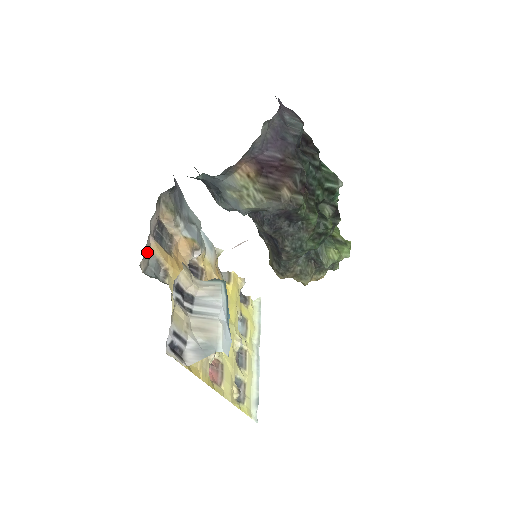
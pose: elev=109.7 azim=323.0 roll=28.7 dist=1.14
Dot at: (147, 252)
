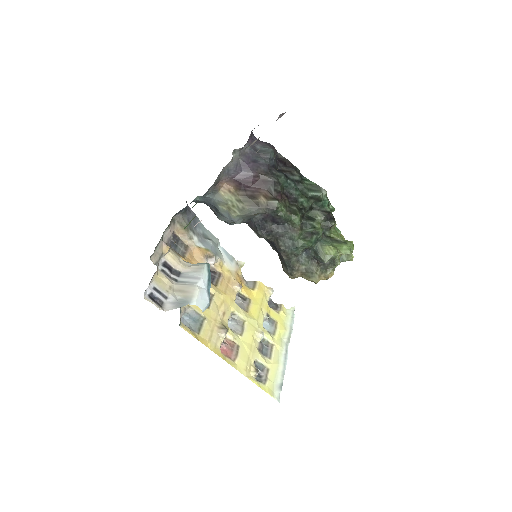
Dot at: (159, 252)
